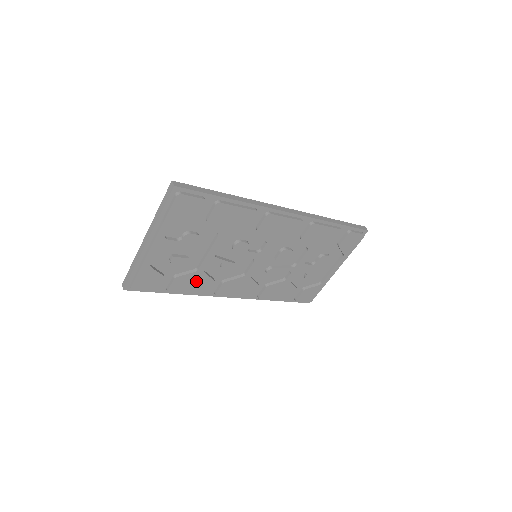
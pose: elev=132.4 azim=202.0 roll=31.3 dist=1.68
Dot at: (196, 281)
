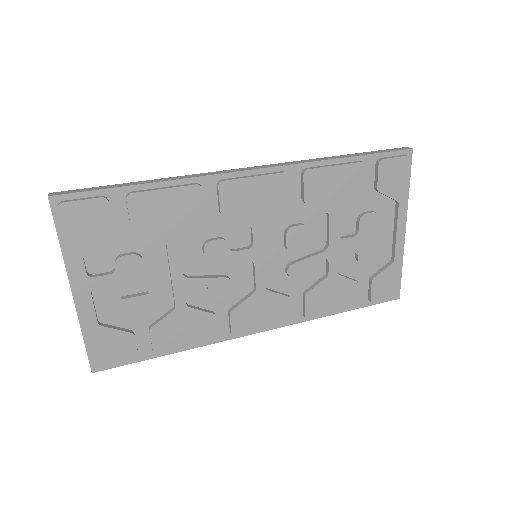
Dot at: (186, 324)
